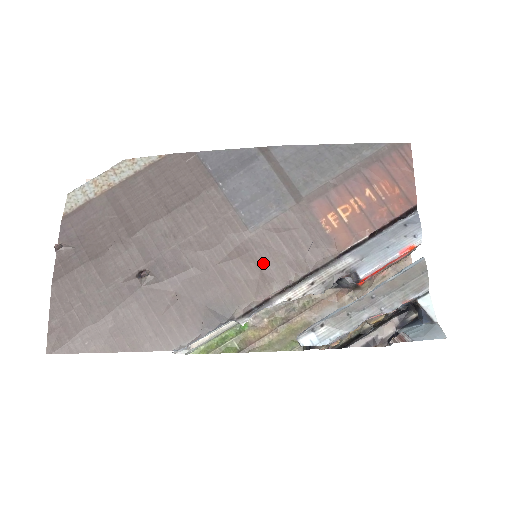
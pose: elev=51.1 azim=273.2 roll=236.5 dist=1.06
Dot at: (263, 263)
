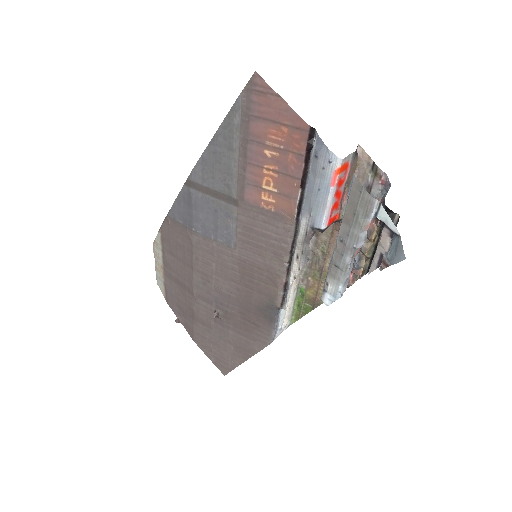
Dot at: (260, 264)
